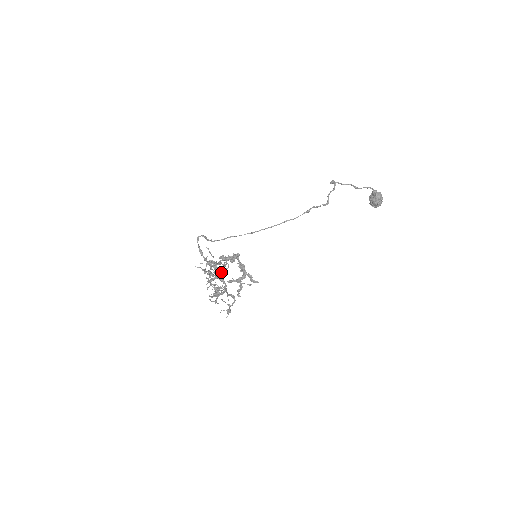
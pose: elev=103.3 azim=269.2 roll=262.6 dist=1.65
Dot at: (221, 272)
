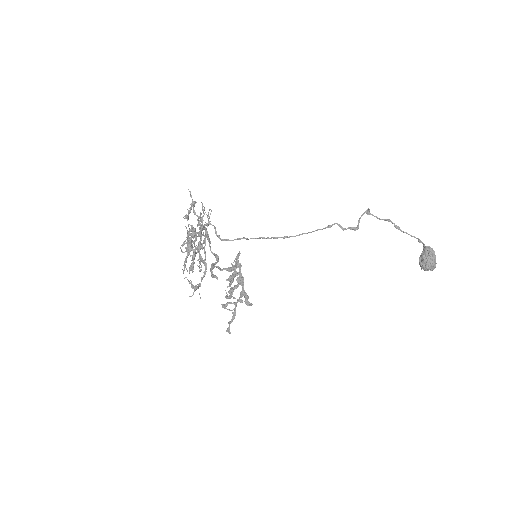
Dot at: (203, 225)
